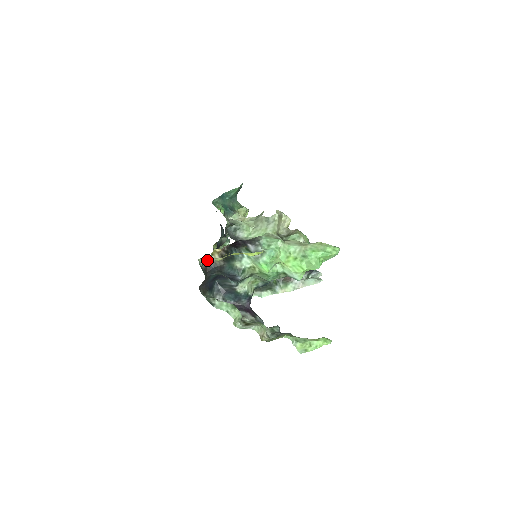
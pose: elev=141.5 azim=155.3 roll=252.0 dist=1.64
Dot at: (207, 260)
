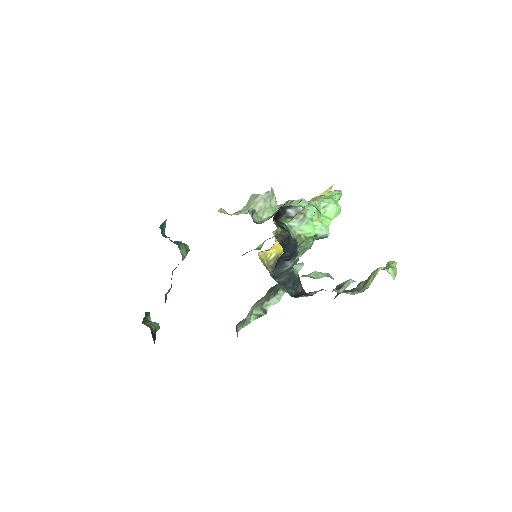
Dot at: (275, 234)
